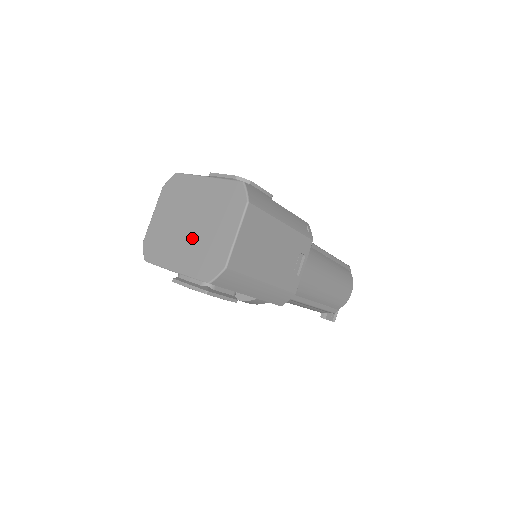
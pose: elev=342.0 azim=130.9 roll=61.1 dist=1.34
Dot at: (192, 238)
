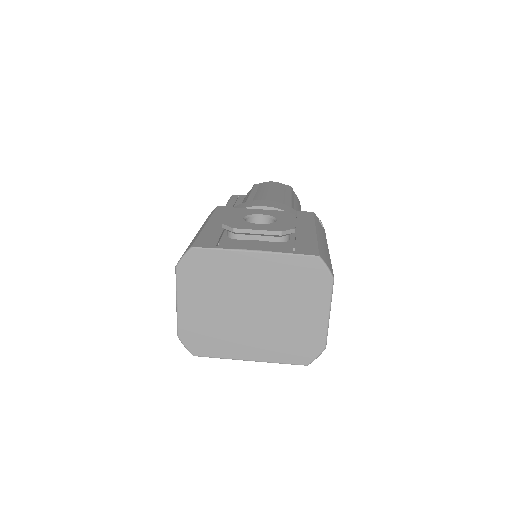
Dot at: (262, 325)
